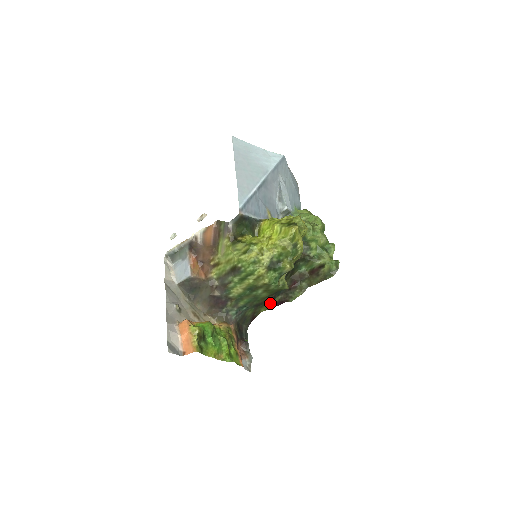
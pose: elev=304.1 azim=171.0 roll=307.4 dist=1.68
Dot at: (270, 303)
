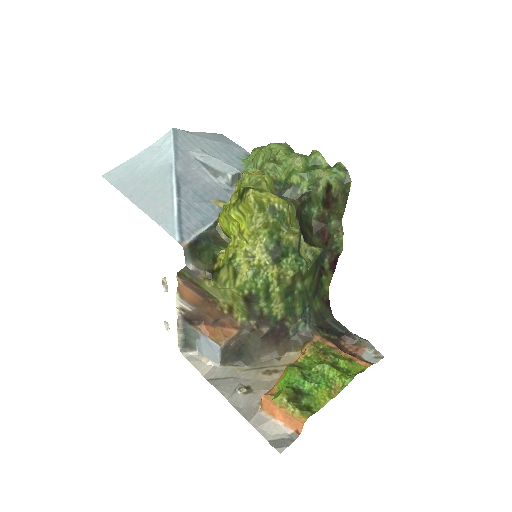
Dot at: (325, 276)
